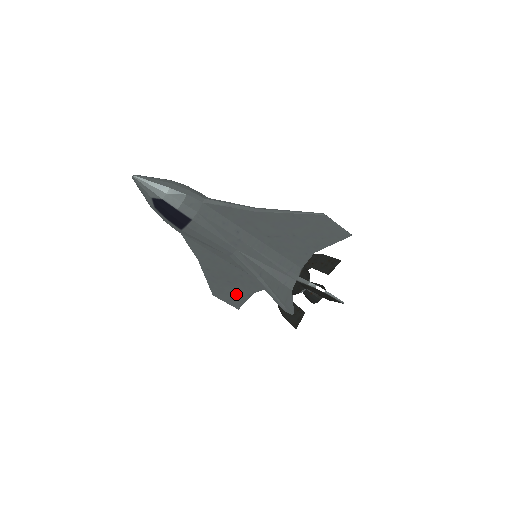
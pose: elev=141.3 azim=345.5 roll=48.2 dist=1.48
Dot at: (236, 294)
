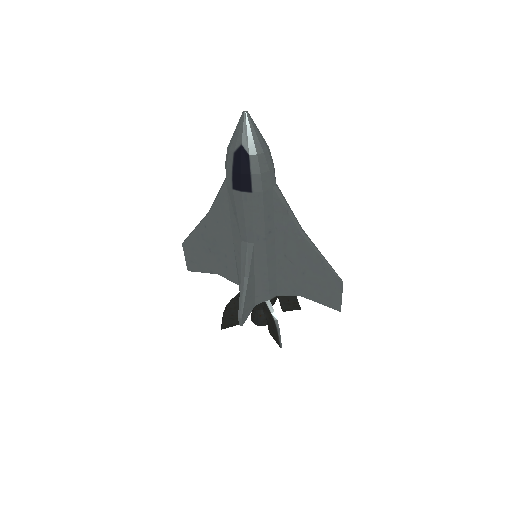
Dot at: (202, 261)
